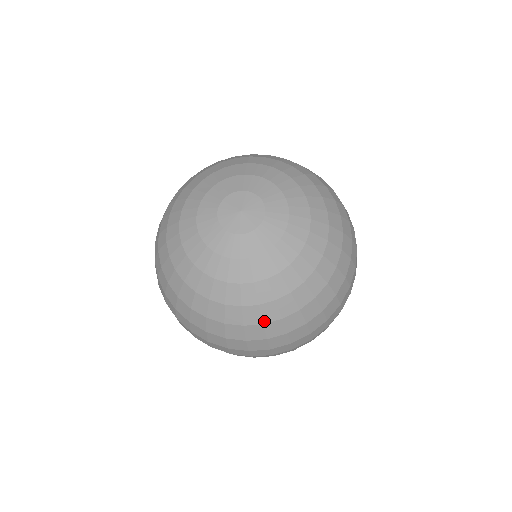
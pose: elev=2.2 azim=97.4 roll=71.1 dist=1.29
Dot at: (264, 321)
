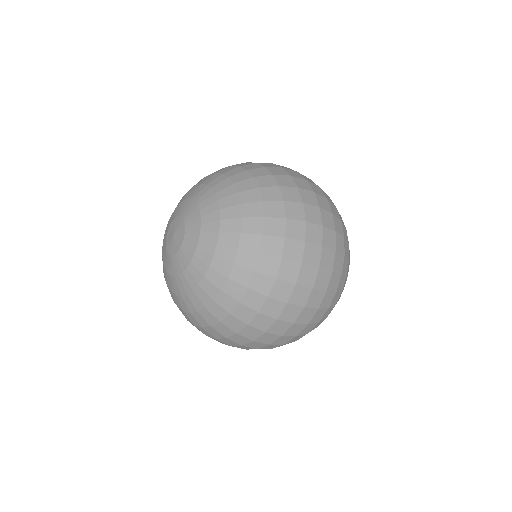
Dot at: (201, 325)
